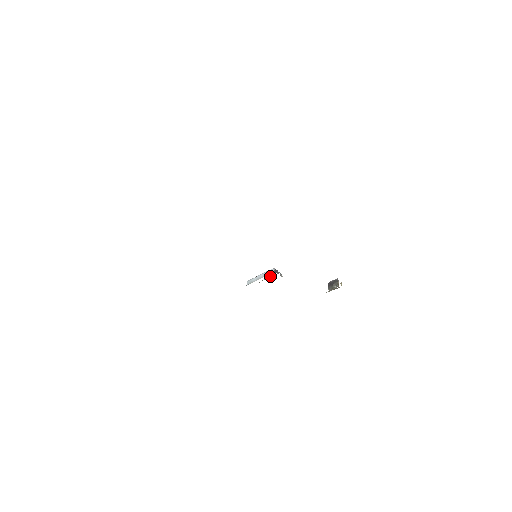
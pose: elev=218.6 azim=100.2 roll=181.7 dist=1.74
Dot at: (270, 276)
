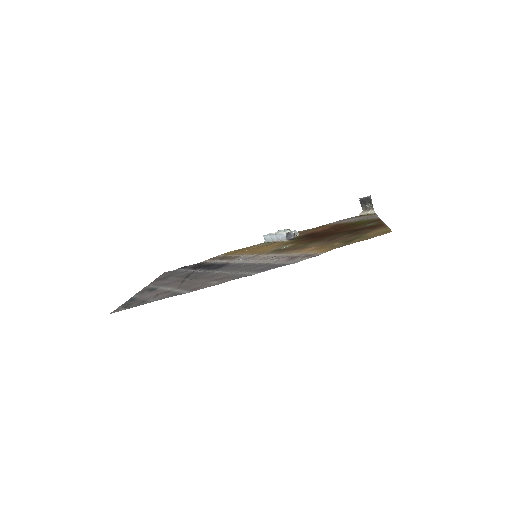
Dot at: (285, 231)
